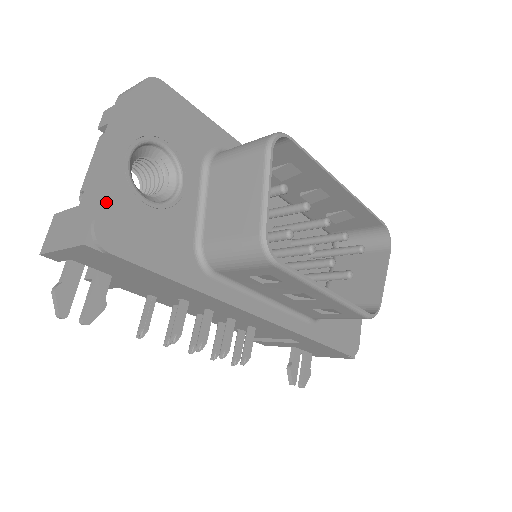
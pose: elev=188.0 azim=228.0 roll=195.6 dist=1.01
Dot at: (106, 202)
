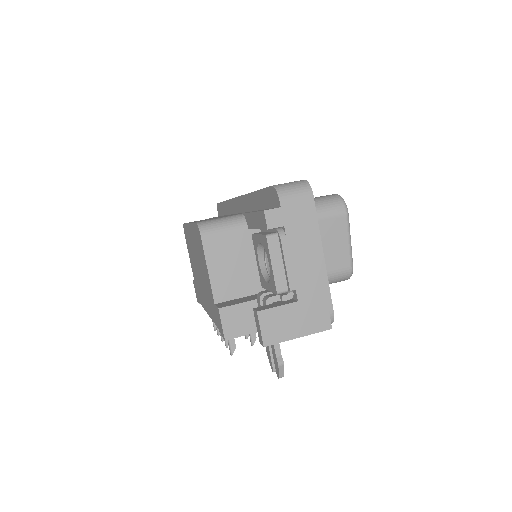
Dot at: (329, 295)
